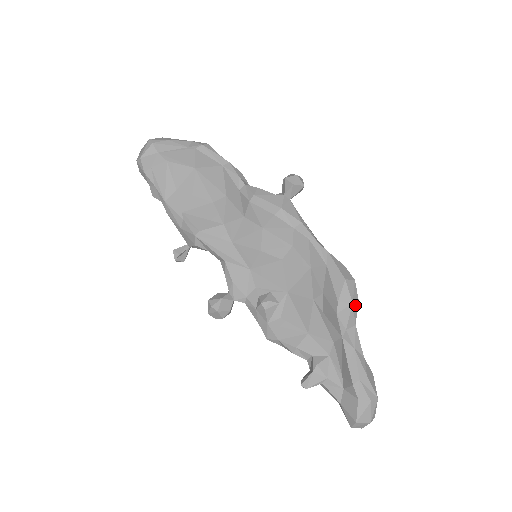
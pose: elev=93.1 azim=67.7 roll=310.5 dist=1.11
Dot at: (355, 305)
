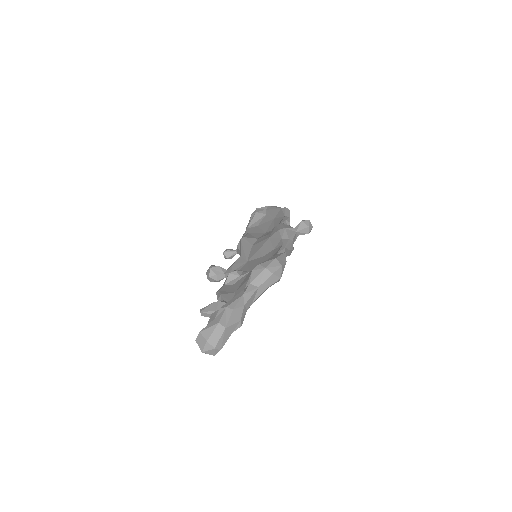
Dot at: (267, 273)
